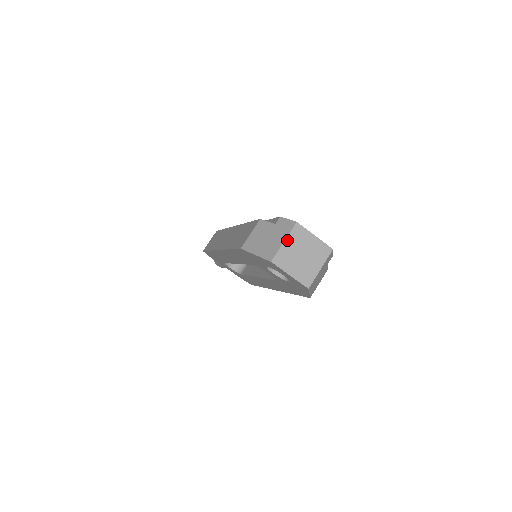
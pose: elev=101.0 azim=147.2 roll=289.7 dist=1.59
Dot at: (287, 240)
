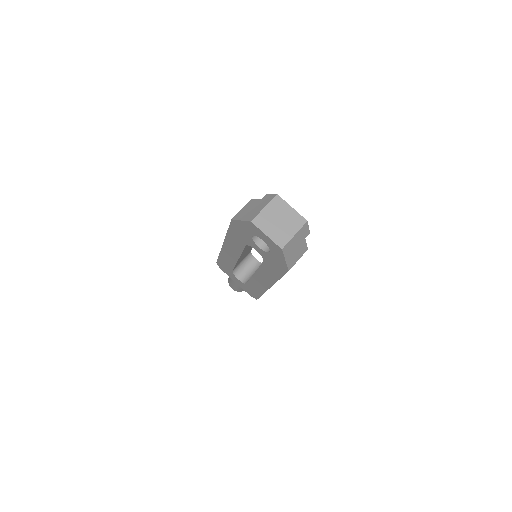
Dot at: (267, 207)
